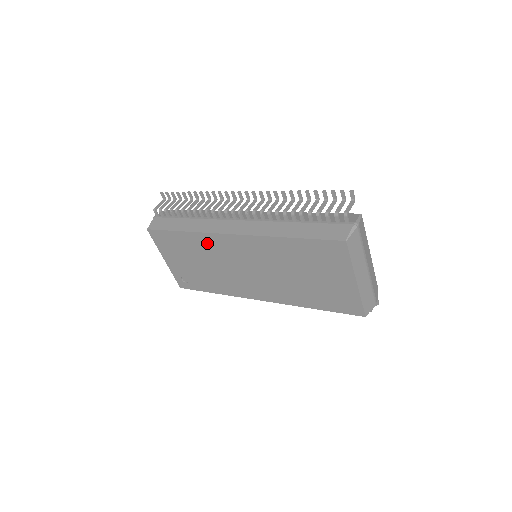
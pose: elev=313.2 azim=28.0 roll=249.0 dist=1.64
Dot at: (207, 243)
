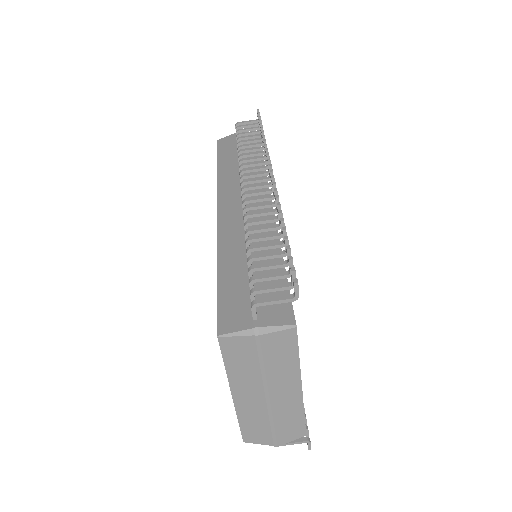
Dot at: occluded
